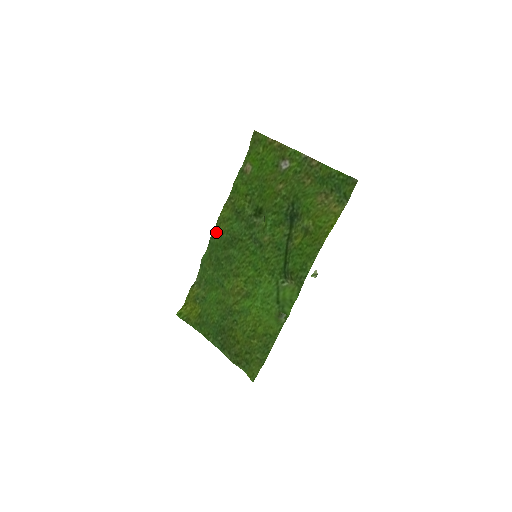
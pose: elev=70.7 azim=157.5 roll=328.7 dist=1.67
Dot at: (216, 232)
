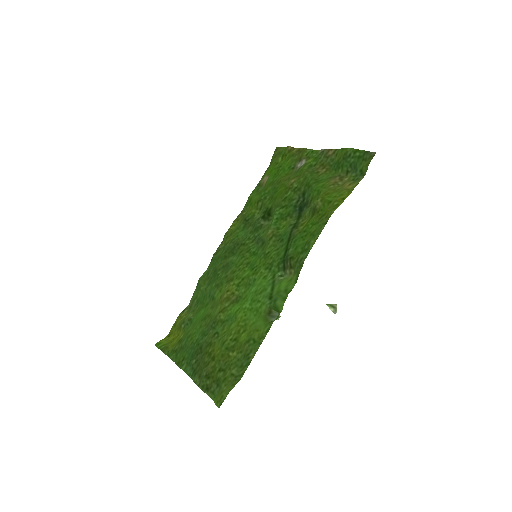
Dot at: (221, 247)
